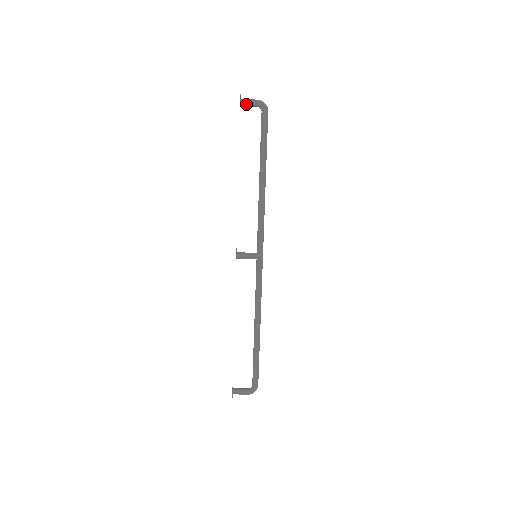
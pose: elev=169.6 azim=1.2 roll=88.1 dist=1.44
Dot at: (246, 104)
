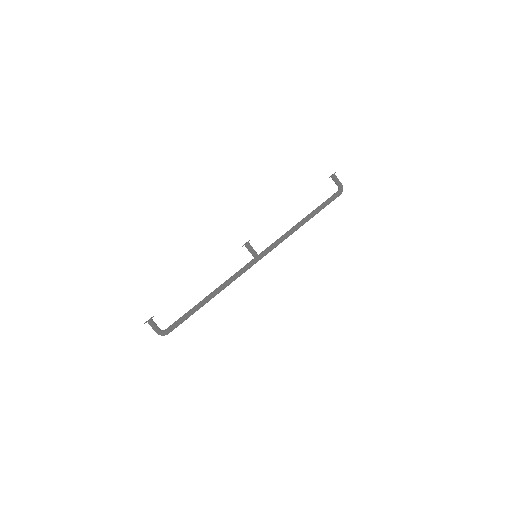
Dot at: (335, 179)
